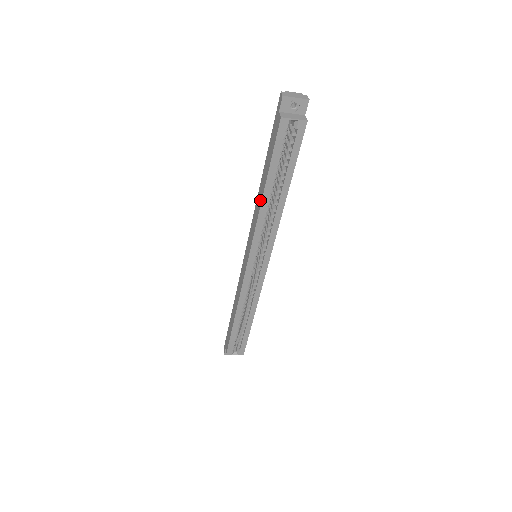
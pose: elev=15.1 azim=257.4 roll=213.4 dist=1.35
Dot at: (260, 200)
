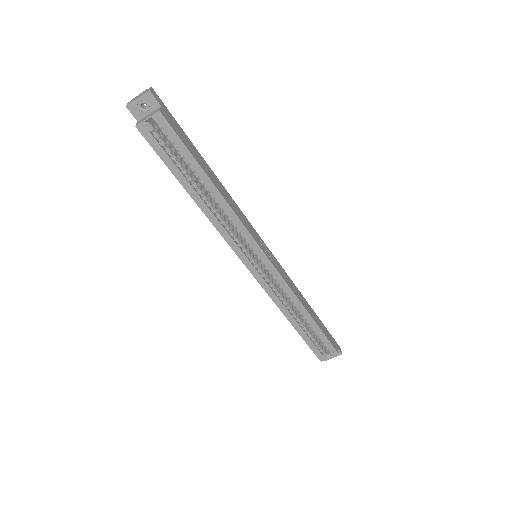
Dot at: (200, 206)
